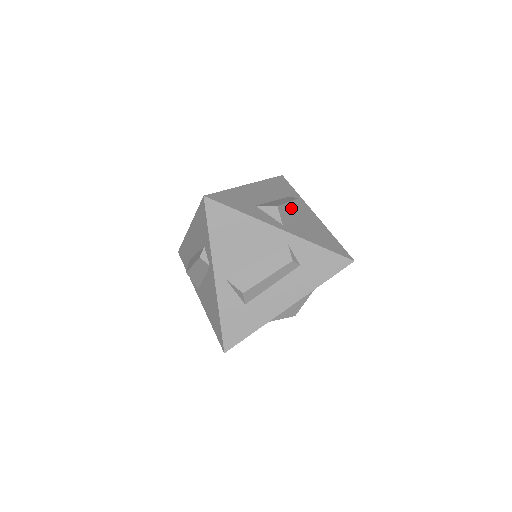
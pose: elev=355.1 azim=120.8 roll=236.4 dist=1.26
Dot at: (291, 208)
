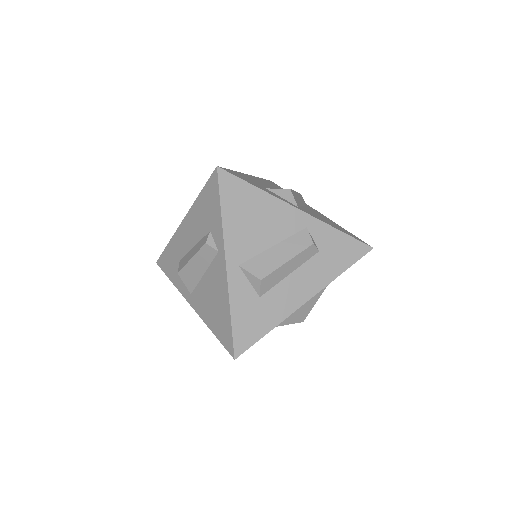
Dot at: (298, 198)
